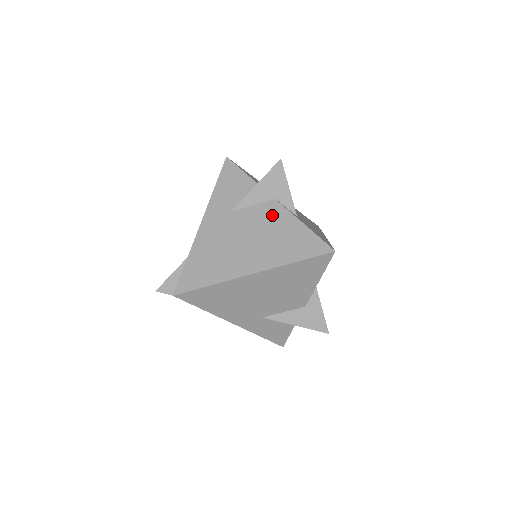
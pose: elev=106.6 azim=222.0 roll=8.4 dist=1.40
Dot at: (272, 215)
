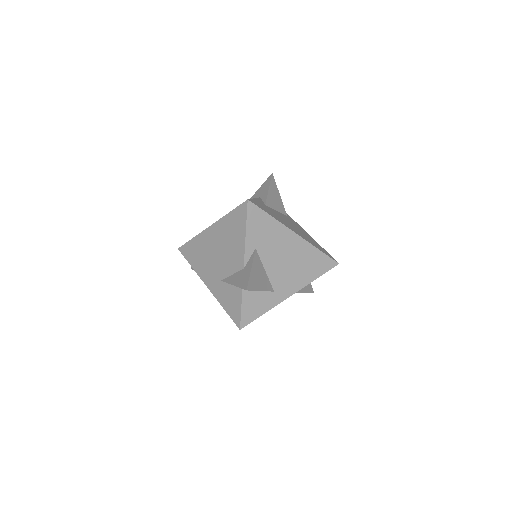
Dot at: occluded
